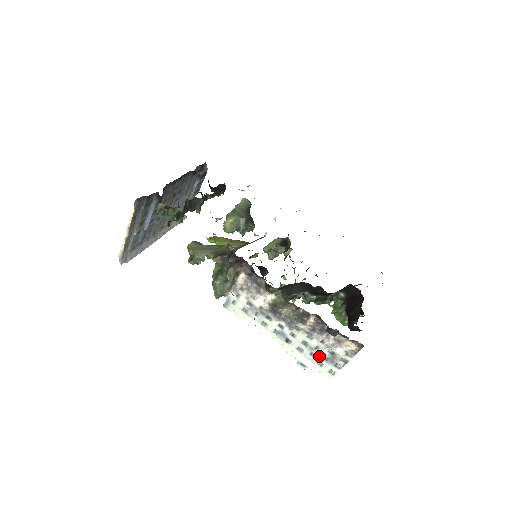
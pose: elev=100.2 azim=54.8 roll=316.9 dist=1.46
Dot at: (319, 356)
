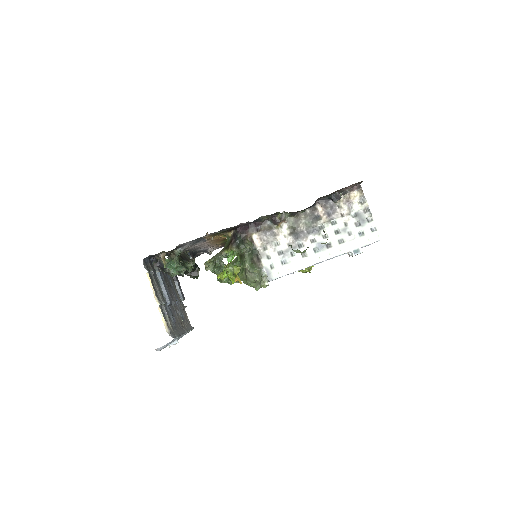
Dot at: (354, 228)
